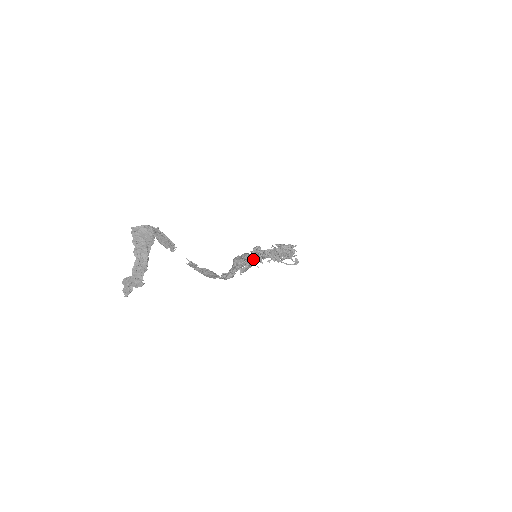
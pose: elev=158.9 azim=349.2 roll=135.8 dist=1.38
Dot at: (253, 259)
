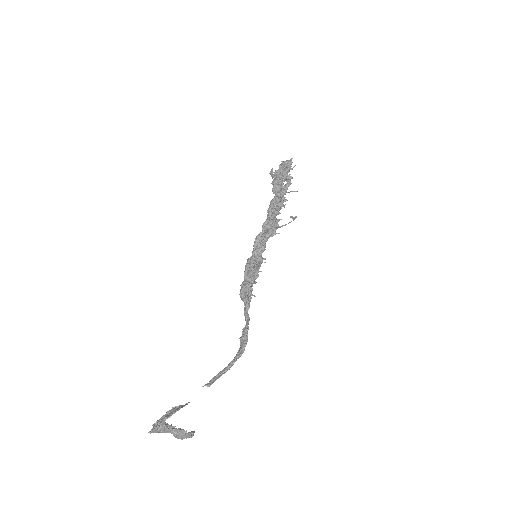
Dot at: (254, 274)
